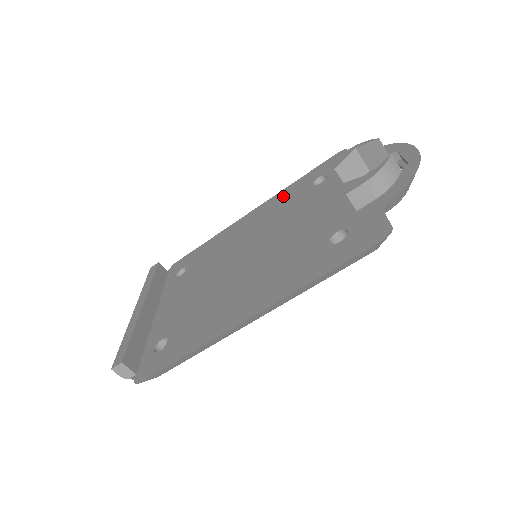
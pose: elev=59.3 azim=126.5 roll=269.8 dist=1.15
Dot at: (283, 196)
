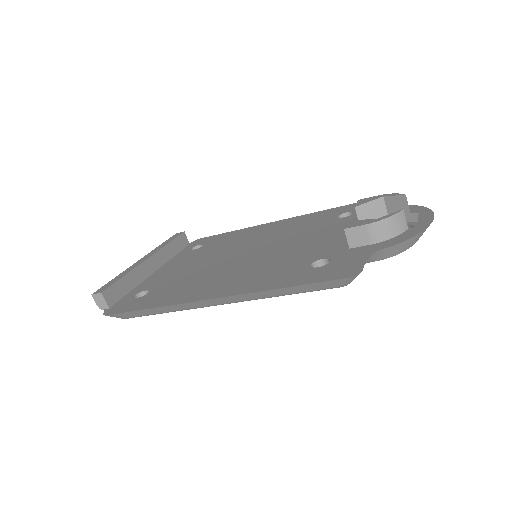
Dot at: (310, 217)
